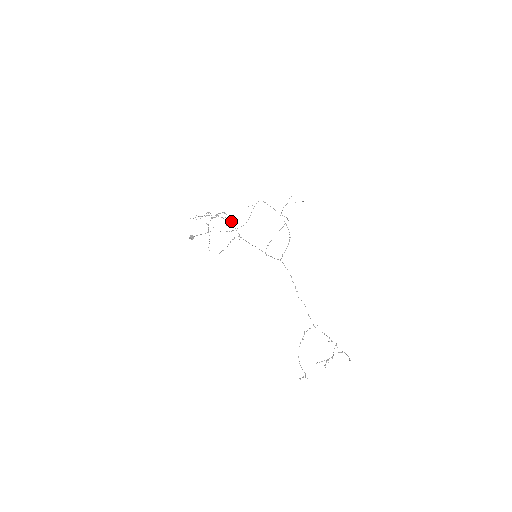
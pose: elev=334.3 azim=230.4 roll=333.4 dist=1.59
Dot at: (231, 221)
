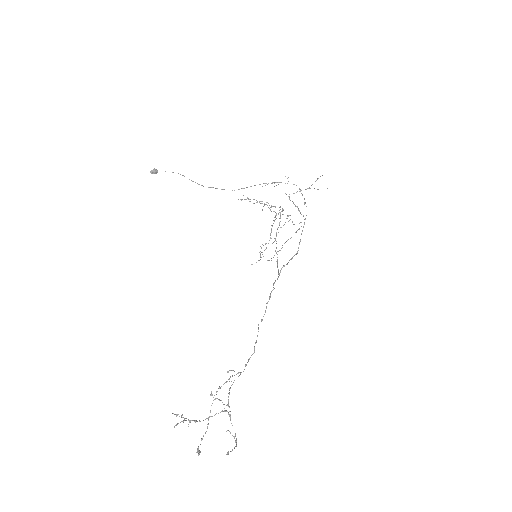
Dot at: occluded
